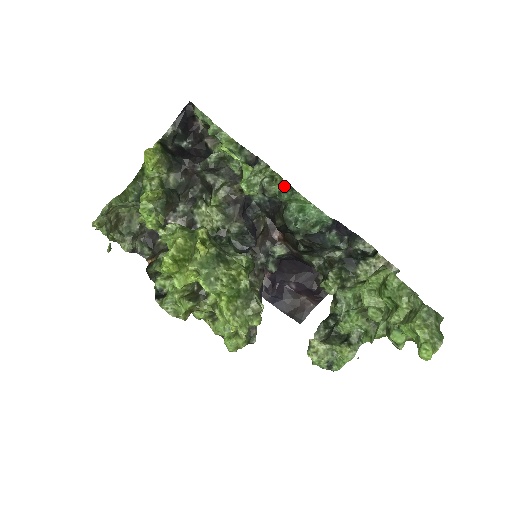
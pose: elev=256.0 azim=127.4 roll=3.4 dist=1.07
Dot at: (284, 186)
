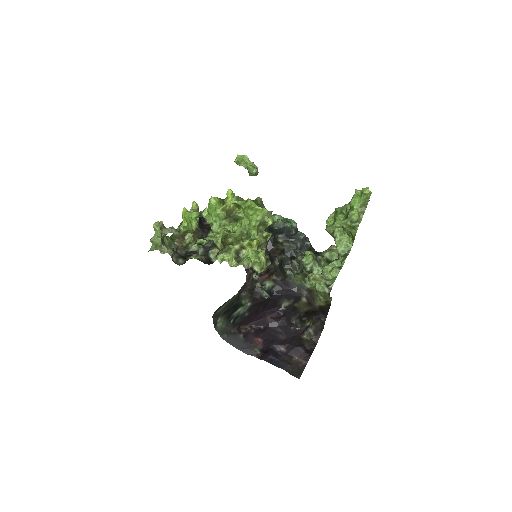
Dot at: occluded
